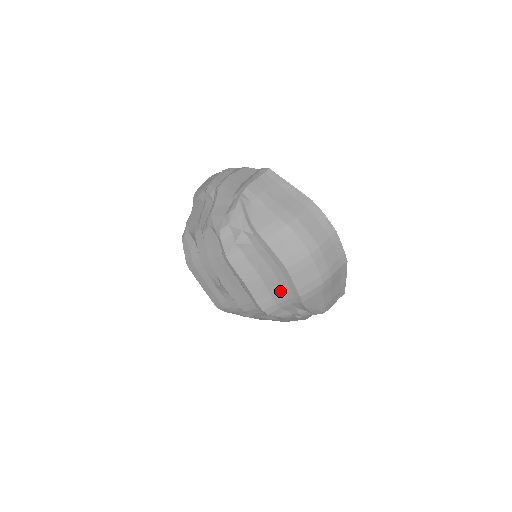
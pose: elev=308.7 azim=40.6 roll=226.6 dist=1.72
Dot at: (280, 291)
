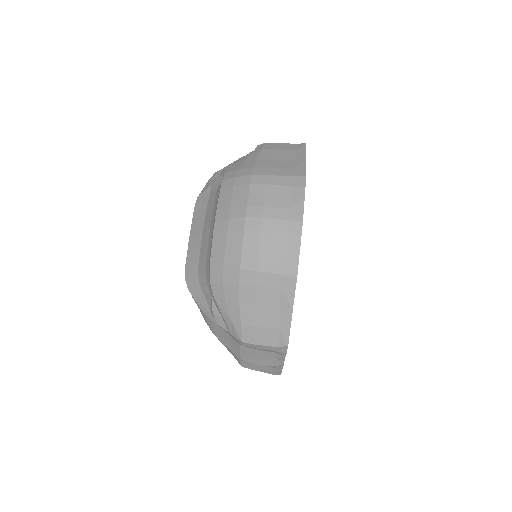
Dot at: (205, 257)
